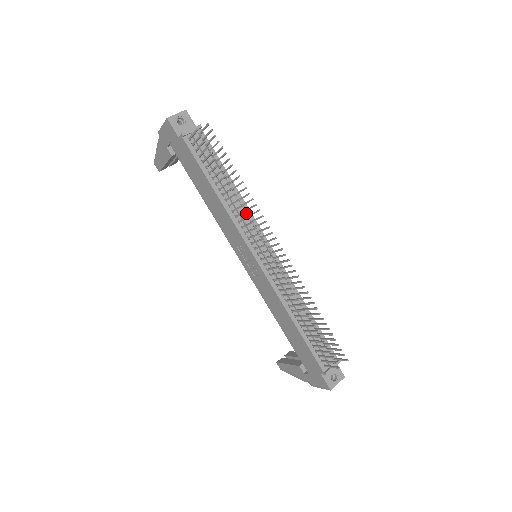
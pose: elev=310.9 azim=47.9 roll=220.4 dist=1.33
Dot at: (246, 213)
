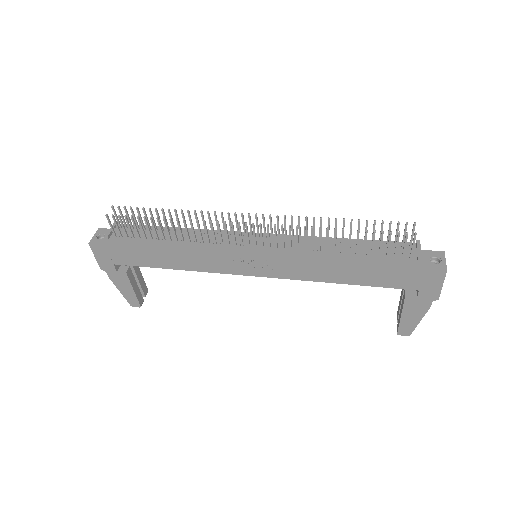
Dot at: (209, 234)
